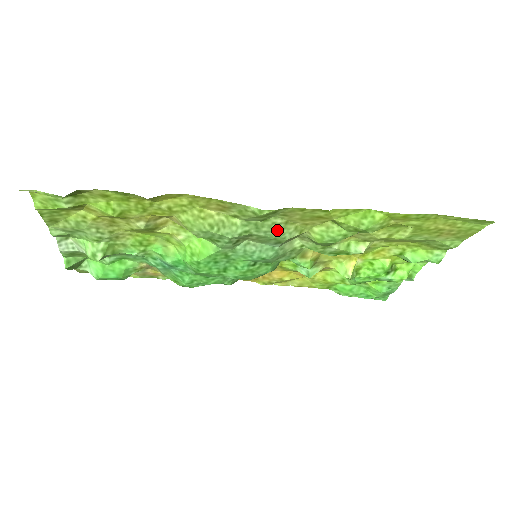
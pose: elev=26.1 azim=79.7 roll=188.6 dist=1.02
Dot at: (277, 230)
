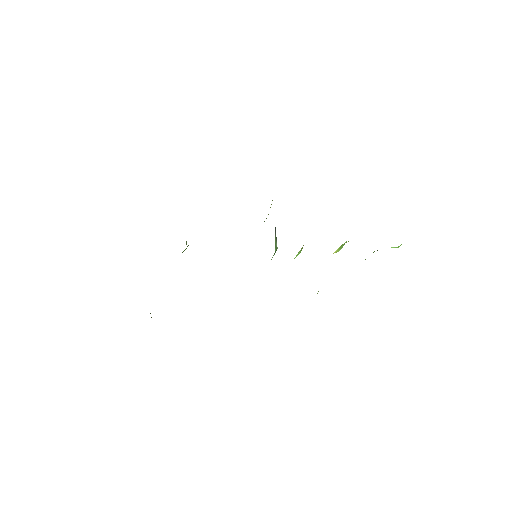
Dot at: occluded
